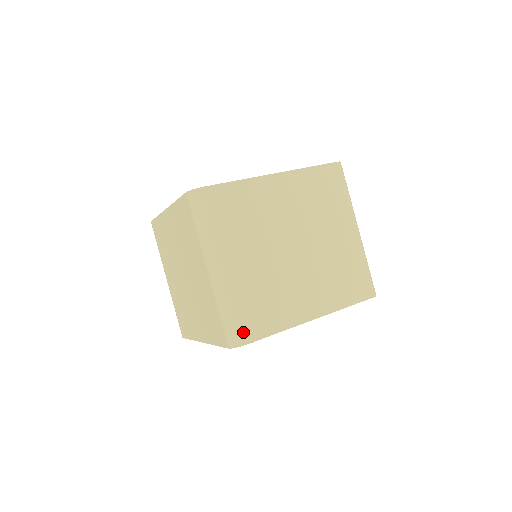
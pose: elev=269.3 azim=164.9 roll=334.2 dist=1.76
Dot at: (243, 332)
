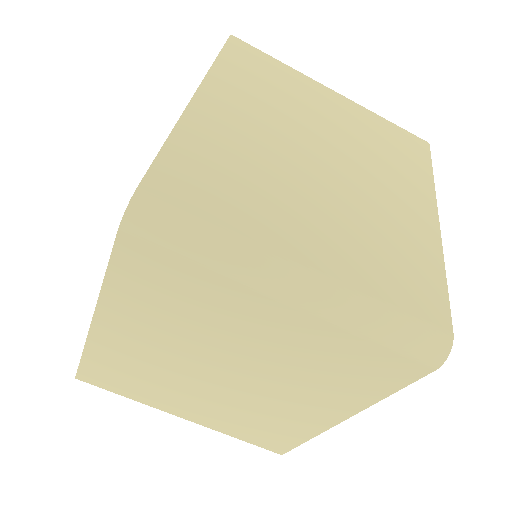
Dot at: (431, 321)
